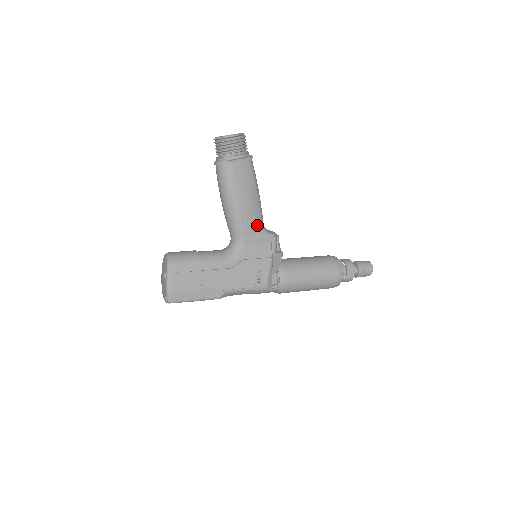
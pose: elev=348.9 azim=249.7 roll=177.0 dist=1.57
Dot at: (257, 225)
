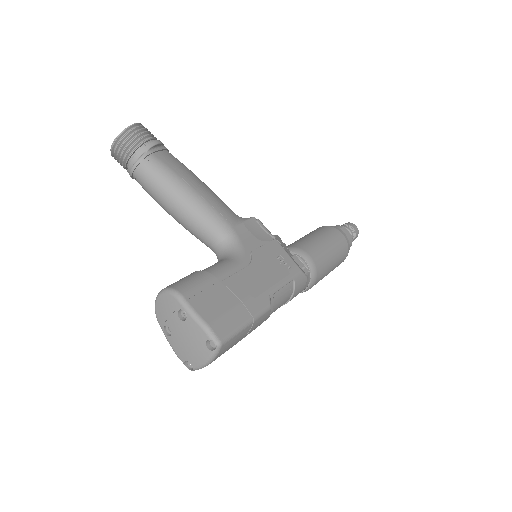
Dot at: (231, 212)
